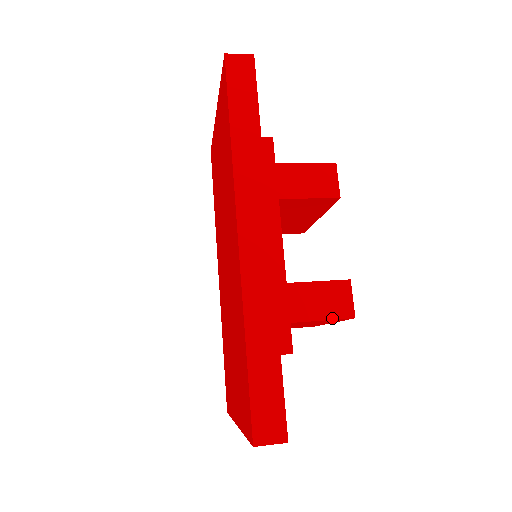
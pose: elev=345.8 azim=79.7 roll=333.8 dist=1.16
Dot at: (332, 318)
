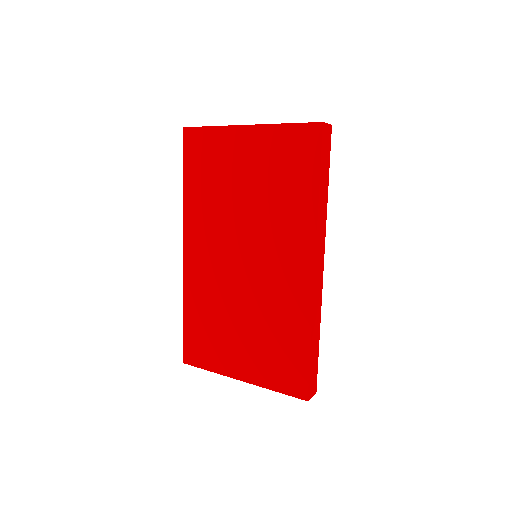
Dot at: occluded
